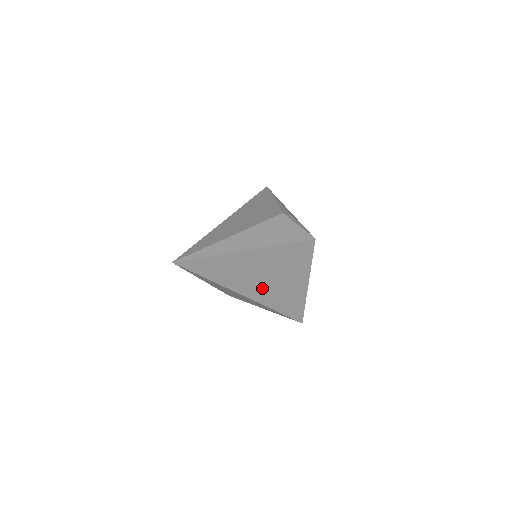
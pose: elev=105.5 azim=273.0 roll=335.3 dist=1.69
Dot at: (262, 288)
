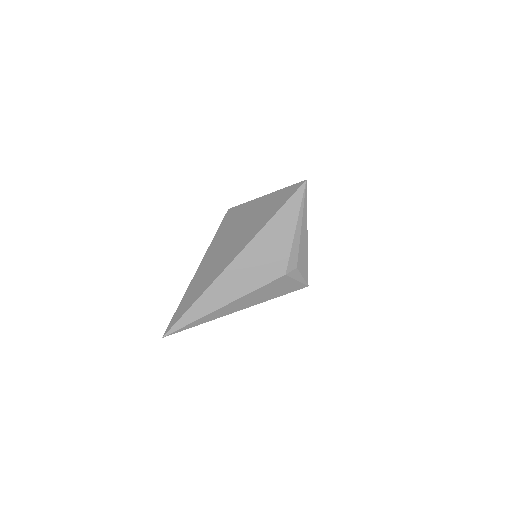
Dot at: occluded
